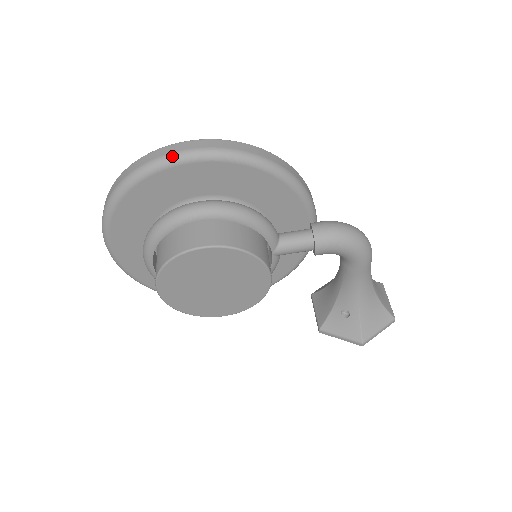
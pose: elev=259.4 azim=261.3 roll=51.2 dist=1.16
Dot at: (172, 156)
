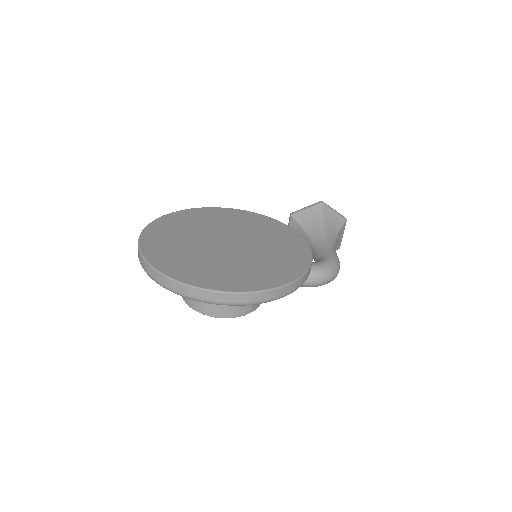
Dot at: (213, 303)
